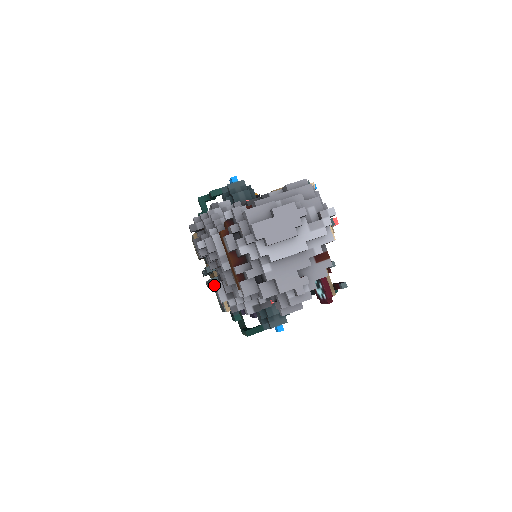
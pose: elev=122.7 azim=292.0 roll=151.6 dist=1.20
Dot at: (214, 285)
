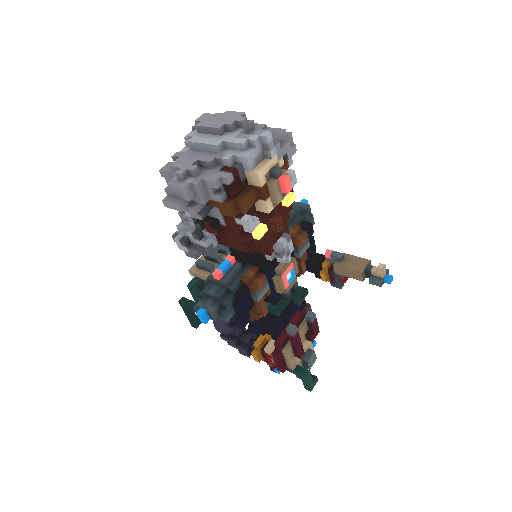
Dot at: occluded
